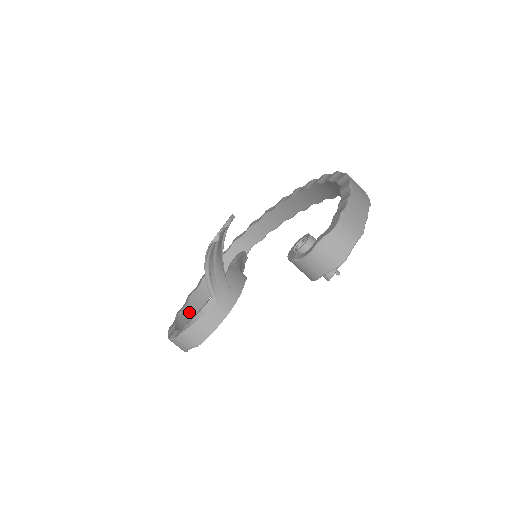
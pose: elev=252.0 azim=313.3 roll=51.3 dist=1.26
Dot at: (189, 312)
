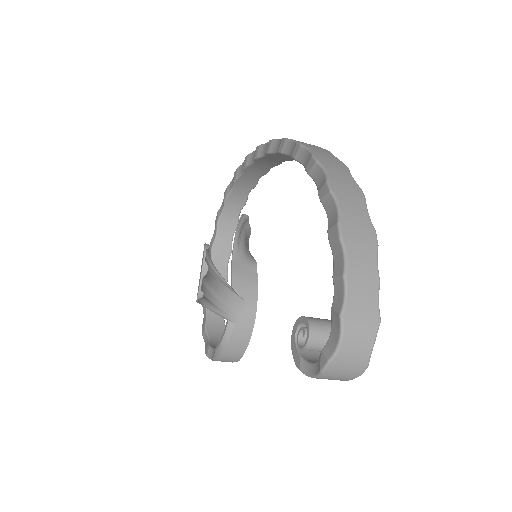
Dot at: occluded
